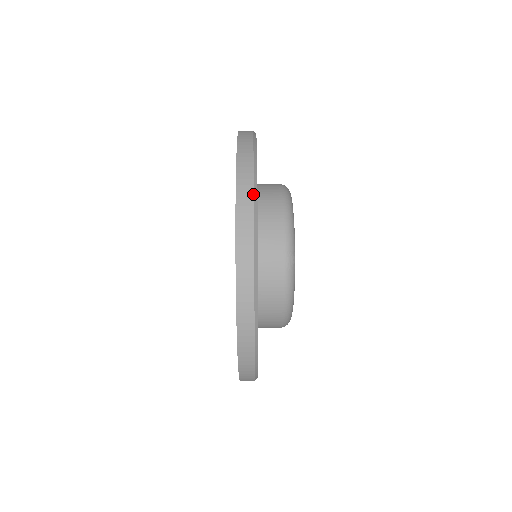
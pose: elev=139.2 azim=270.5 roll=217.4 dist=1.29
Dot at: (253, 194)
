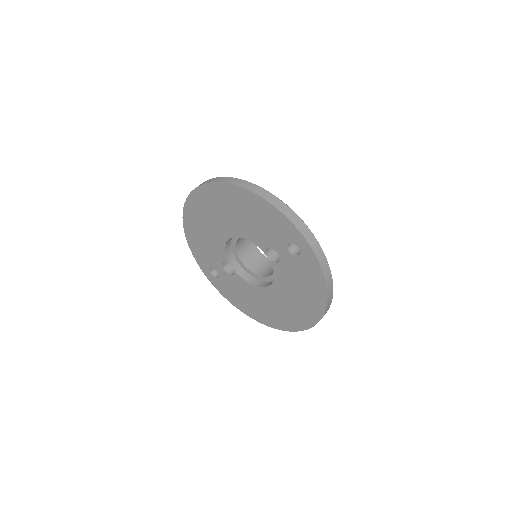
Dot at: (283, 203)
